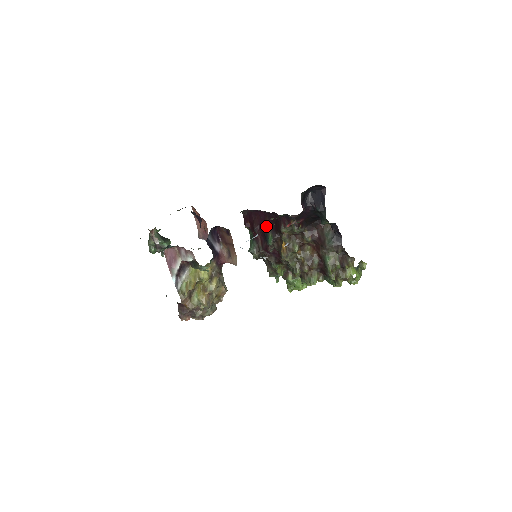
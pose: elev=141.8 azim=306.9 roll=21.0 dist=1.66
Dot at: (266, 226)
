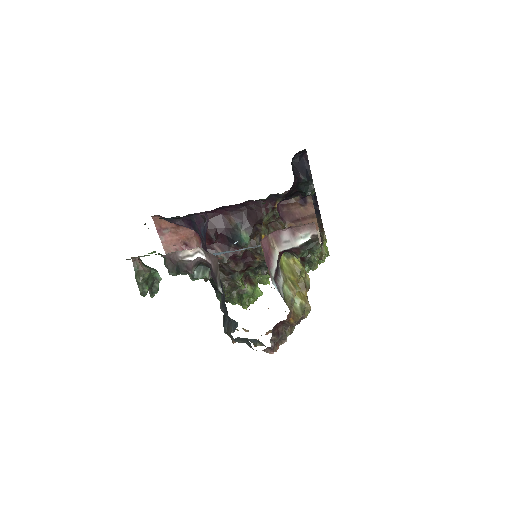
Dot at: (230, 225)
